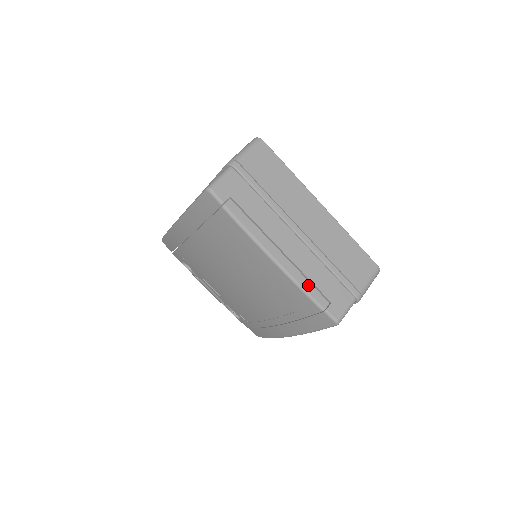
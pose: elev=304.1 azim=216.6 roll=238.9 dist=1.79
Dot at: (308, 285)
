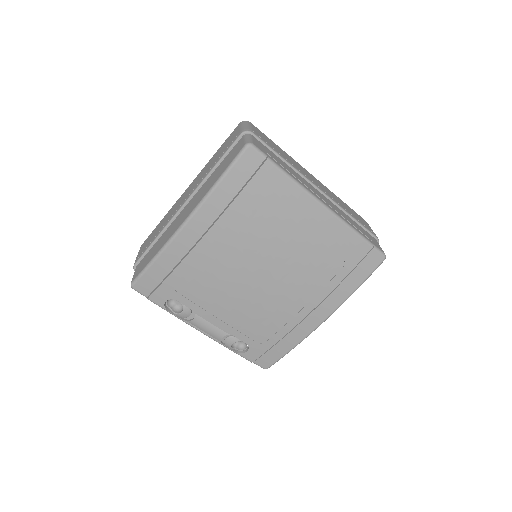
Dot at: (353, 226)
